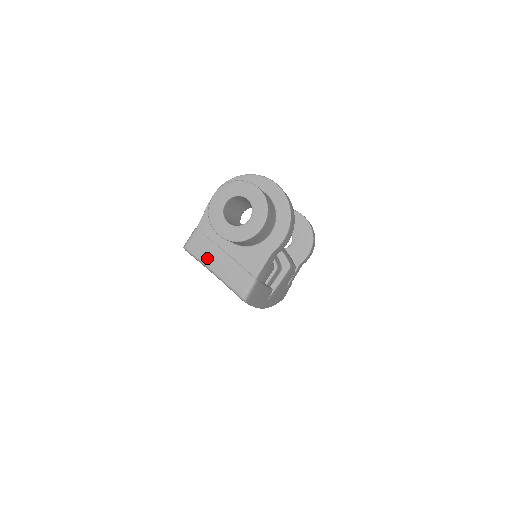
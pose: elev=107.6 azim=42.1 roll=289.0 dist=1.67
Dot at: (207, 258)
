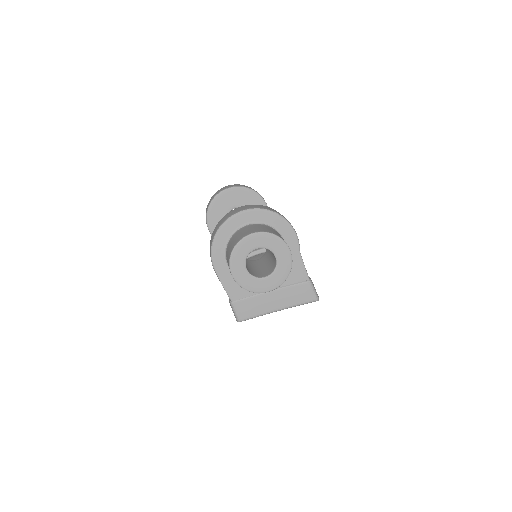
Dot at: (263, 308)
